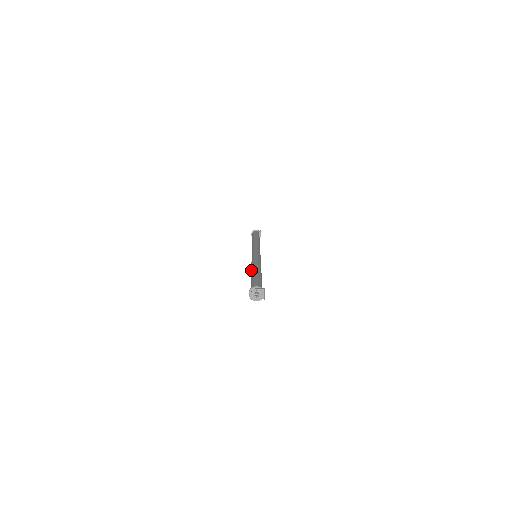
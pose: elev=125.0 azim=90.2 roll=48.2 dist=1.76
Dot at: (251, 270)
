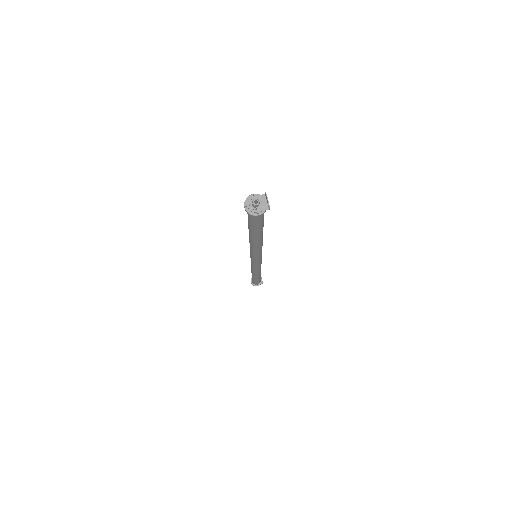
Dot at: occluded
